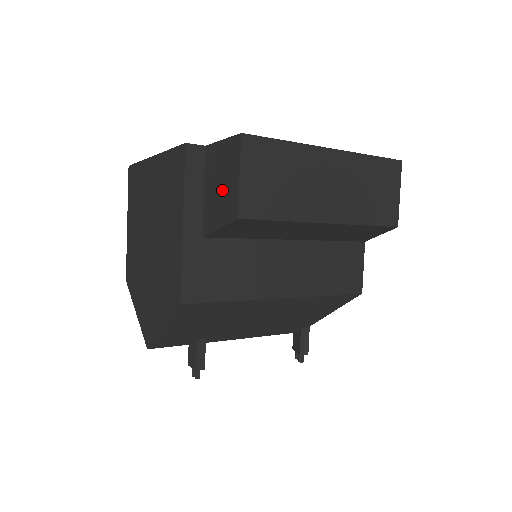
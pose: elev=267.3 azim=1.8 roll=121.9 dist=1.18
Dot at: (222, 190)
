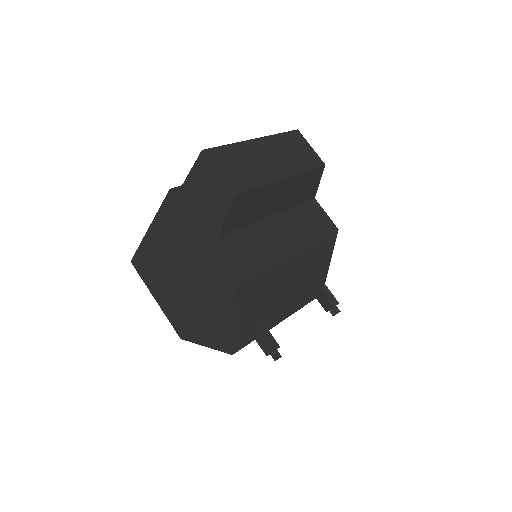
Dot at: (212, 194)
